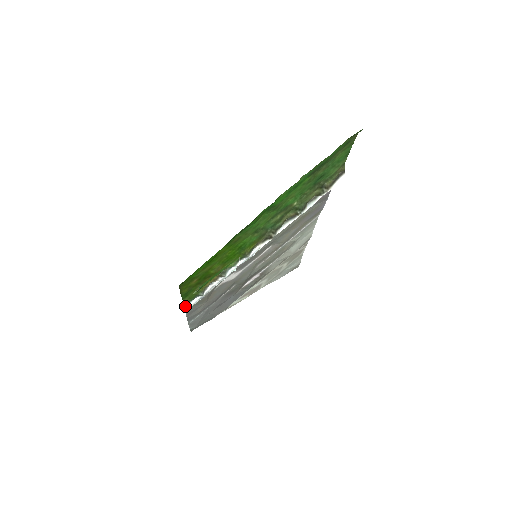
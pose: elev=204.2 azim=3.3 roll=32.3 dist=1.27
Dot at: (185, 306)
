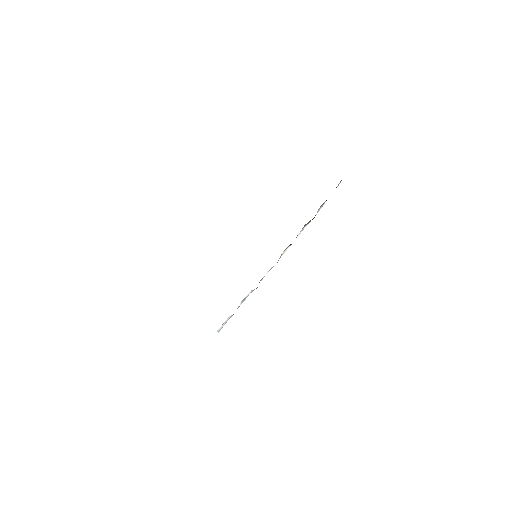
Dot at: (217, 330)
